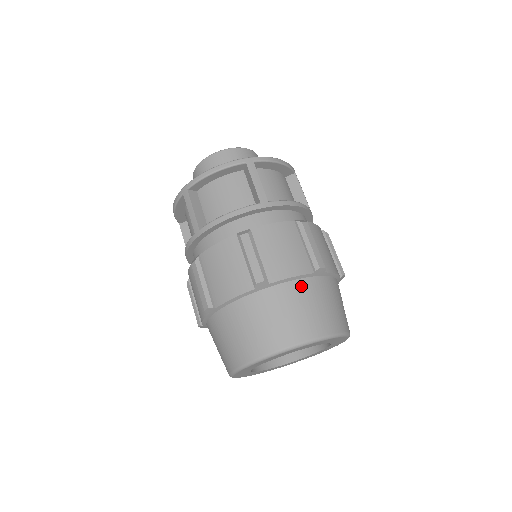
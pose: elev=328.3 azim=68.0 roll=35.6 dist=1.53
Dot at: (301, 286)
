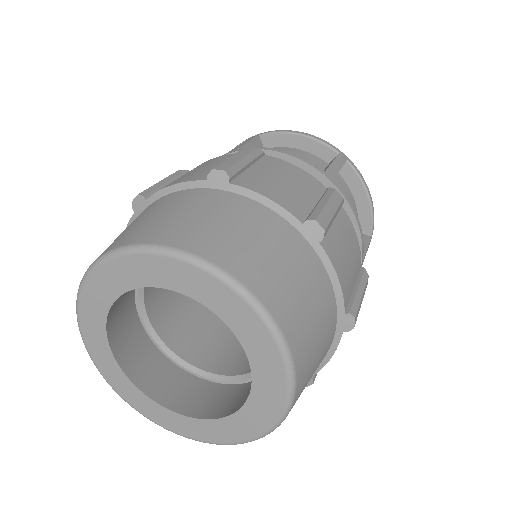
Dot at: (177, 196)
